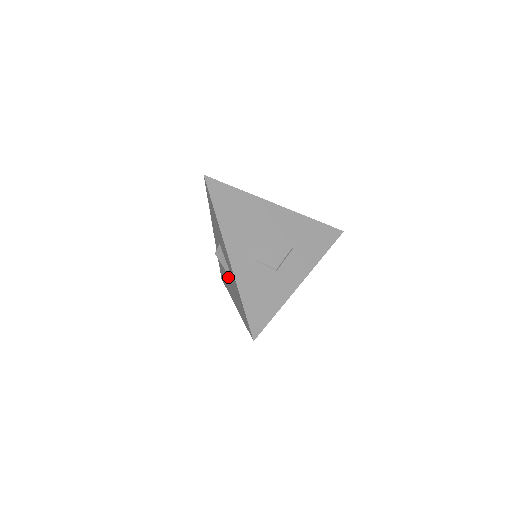
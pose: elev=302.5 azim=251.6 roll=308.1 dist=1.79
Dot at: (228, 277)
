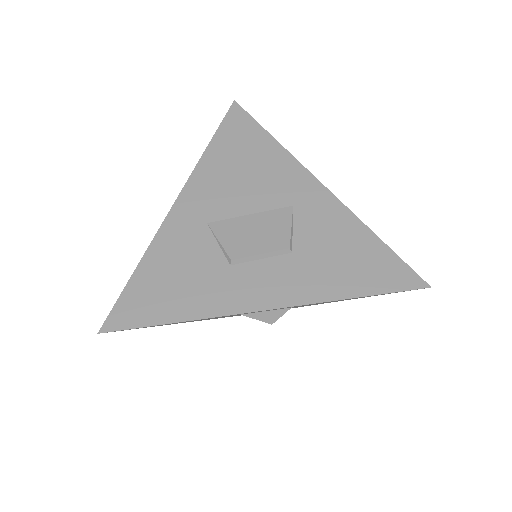
Dot at: occluded
